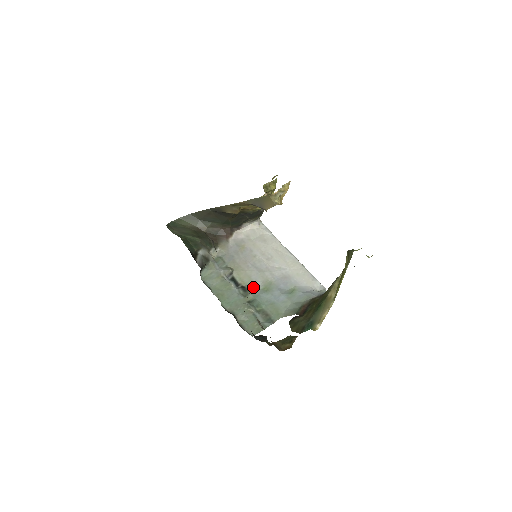
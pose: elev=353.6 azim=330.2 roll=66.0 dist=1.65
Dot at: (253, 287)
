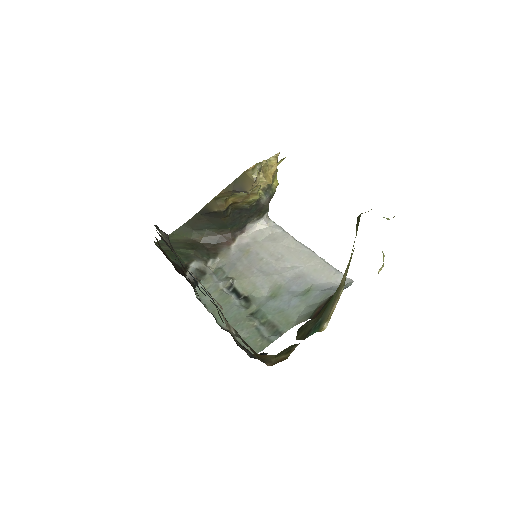
Dot at: (258, 295)
